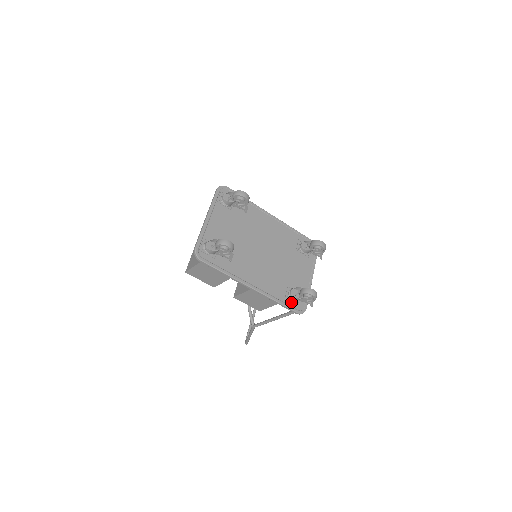
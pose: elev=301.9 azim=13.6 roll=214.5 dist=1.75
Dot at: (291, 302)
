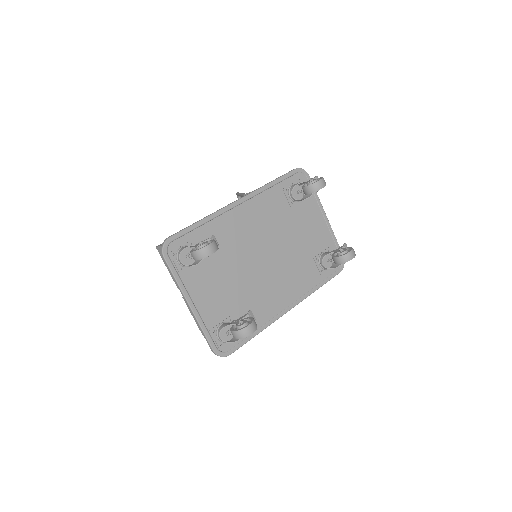
Dot at: (328, 271)
